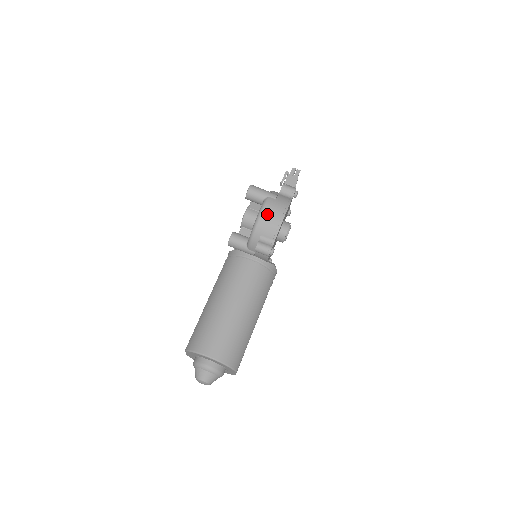
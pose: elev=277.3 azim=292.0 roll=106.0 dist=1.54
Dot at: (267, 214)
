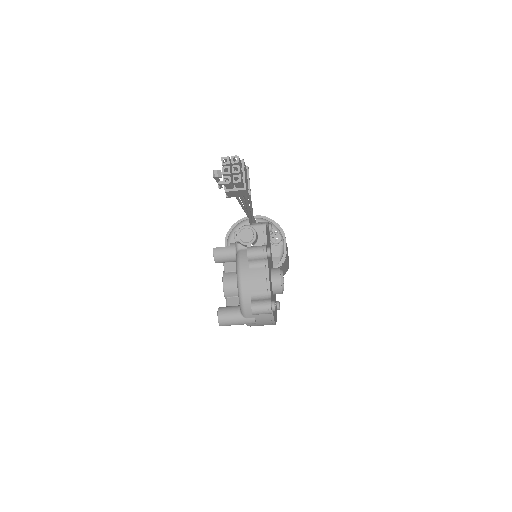
Dot at: occluded
